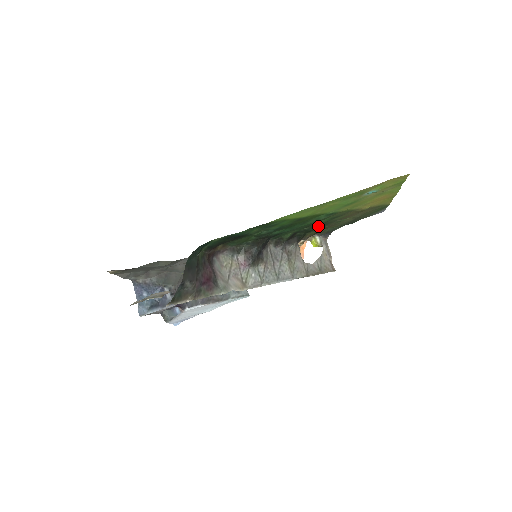
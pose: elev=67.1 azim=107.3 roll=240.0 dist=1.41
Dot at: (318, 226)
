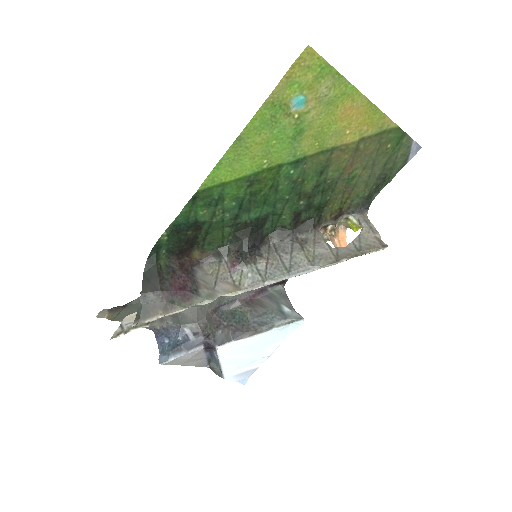
Dot at: (319, 195)
